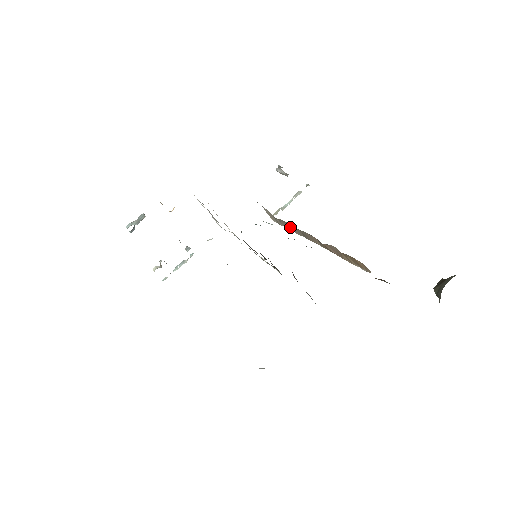
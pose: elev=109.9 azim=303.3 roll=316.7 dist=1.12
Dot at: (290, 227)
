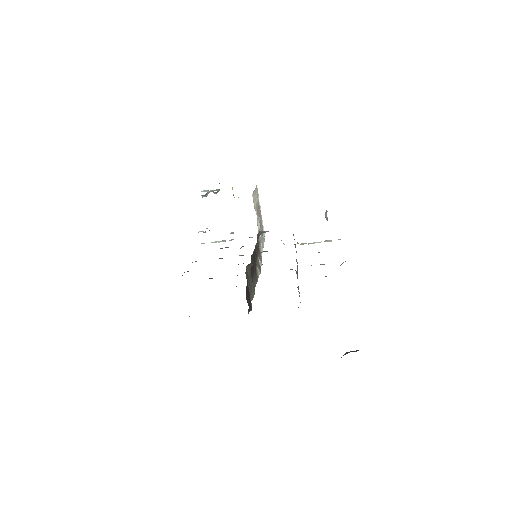
Dot at: occluded
